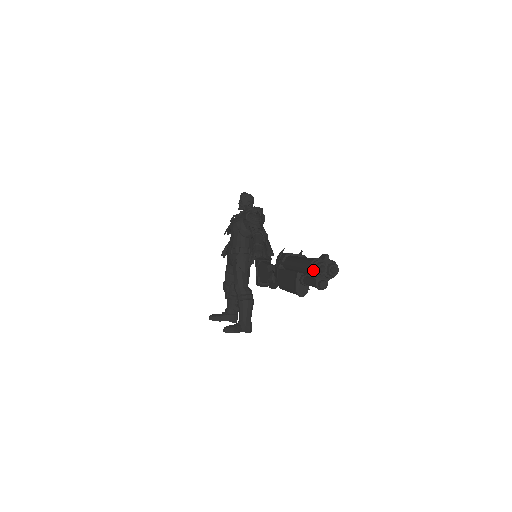
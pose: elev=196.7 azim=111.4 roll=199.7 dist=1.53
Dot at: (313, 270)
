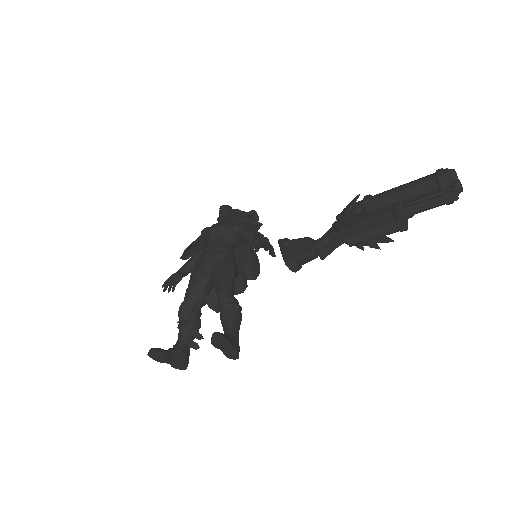
Dot at: (449, 173)
